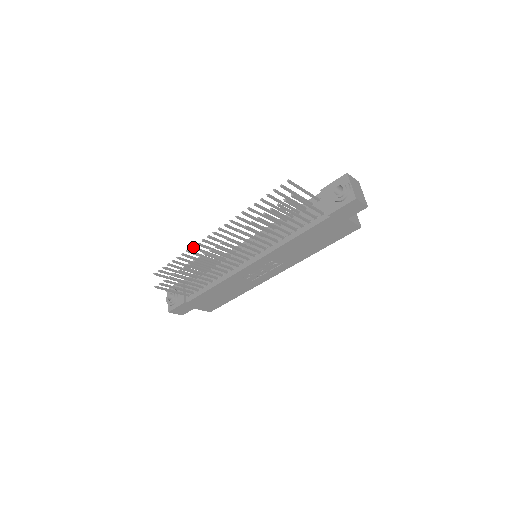
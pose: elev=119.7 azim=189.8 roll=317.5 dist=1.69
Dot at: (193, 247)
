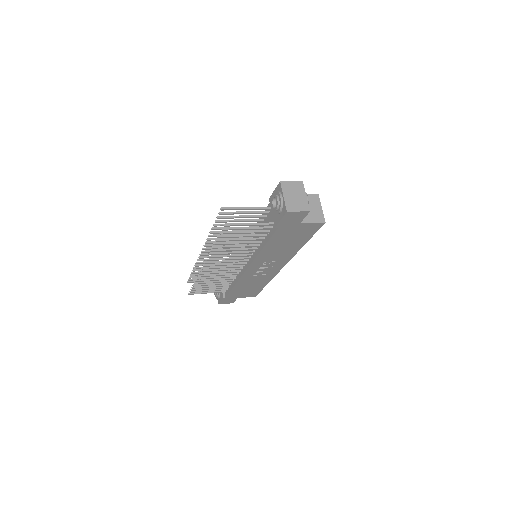
Dot at: (197, 263)
